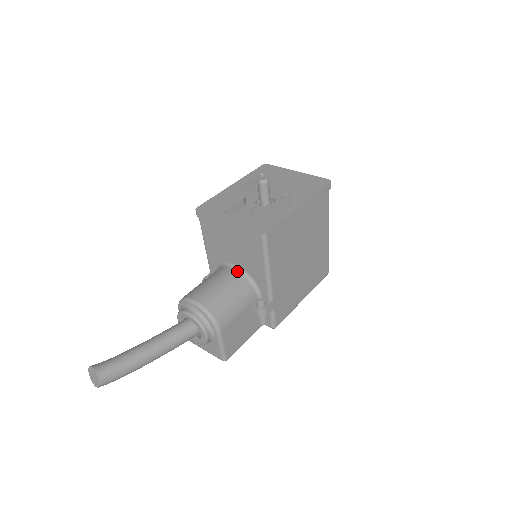
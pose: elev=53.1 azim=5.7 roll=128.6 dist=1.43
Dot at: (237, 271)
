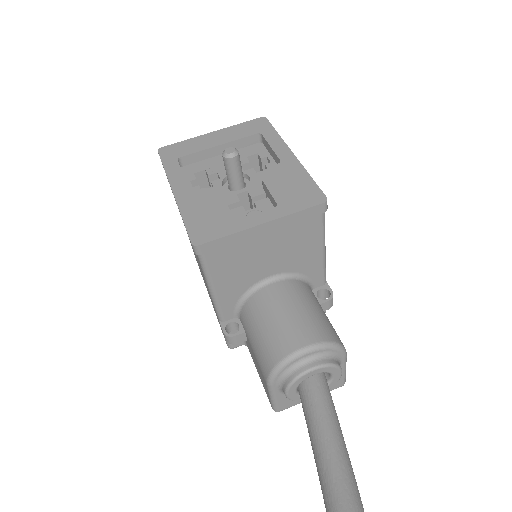
Dot at: (282, 281)
